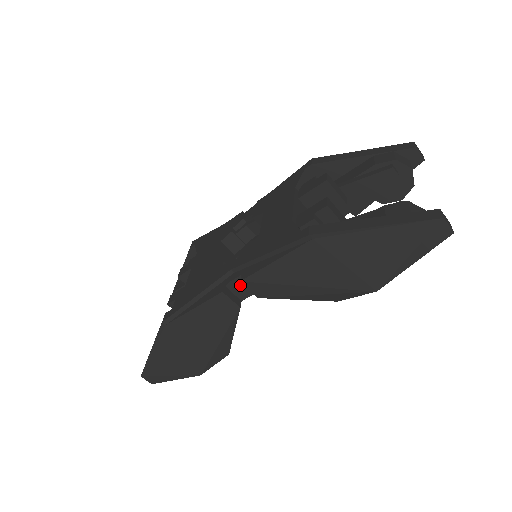
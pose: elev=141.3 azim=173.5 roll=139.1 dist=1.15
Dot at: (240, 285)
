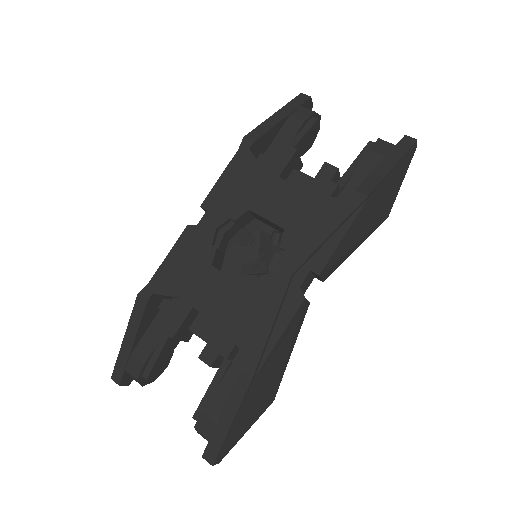
Dot at: (306, 282)
